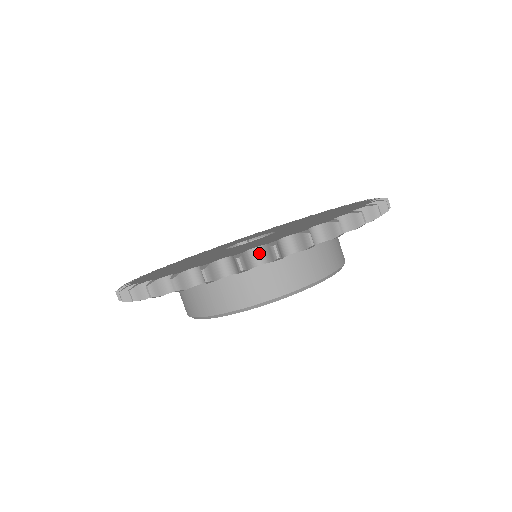
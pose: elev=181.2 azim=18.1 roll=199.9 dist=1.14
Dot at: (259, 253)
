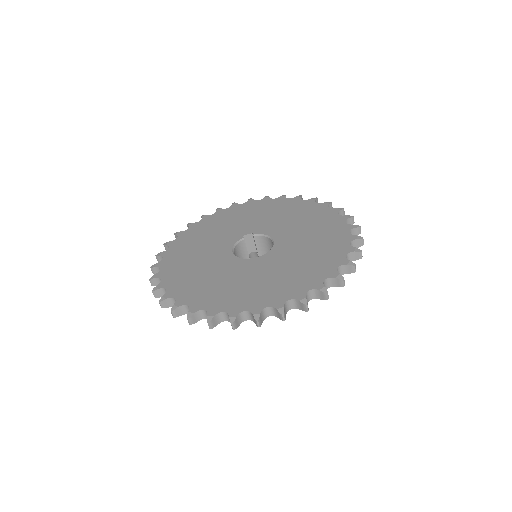
Dot at: (248, 314)
